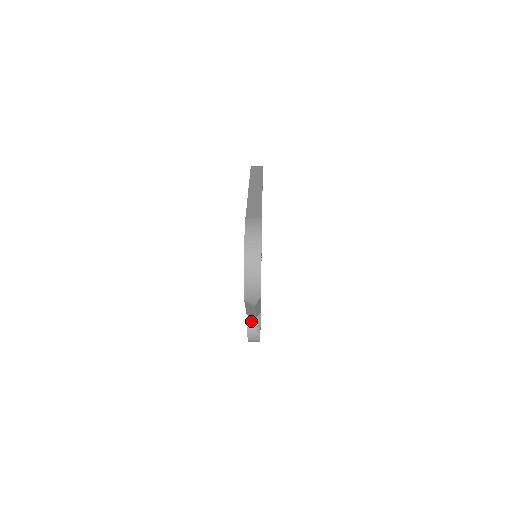
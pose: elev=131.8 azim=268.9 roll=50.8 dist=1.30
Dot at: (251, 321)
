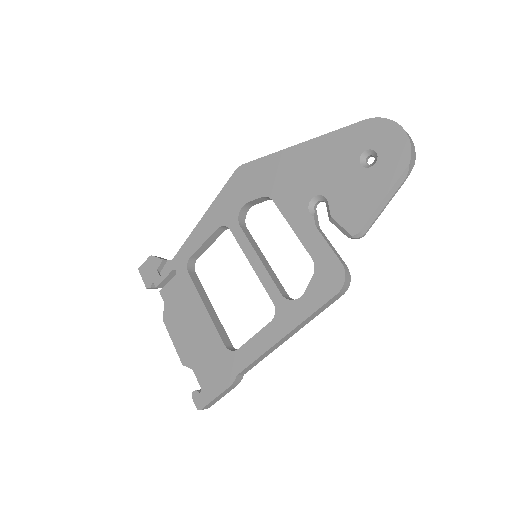
Dot at: (341, 261)
